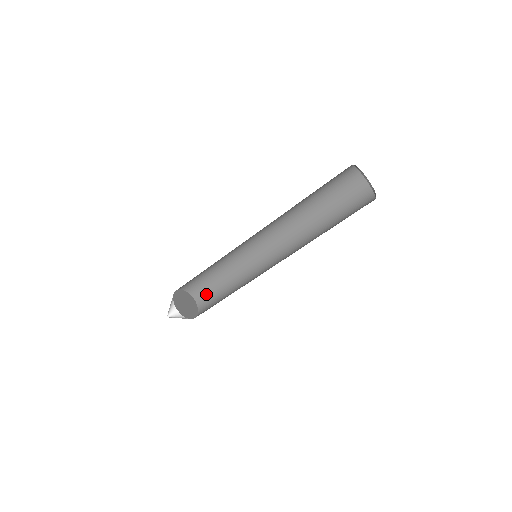
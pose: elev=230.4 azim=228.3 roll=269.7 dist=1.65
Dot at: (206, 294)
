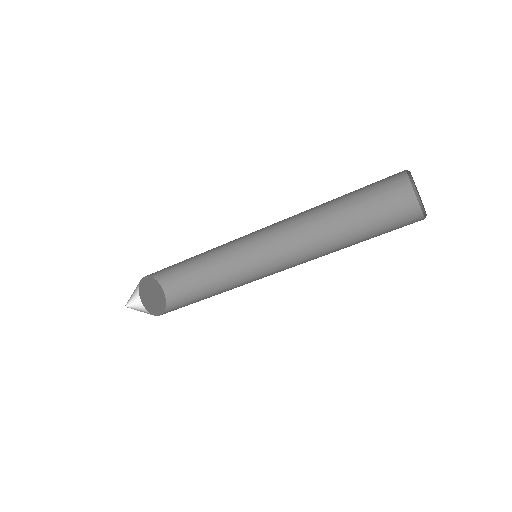
Dot at: (178, 283)
